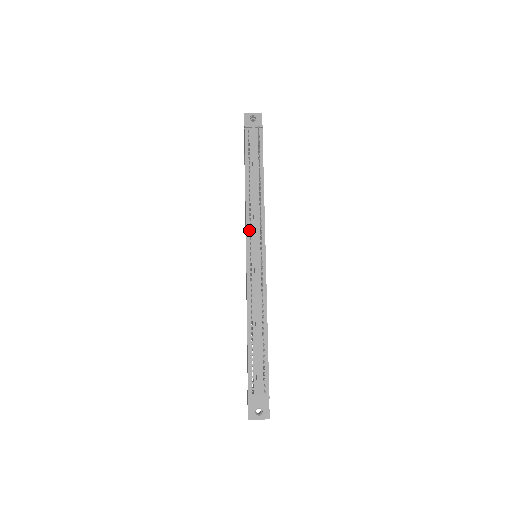
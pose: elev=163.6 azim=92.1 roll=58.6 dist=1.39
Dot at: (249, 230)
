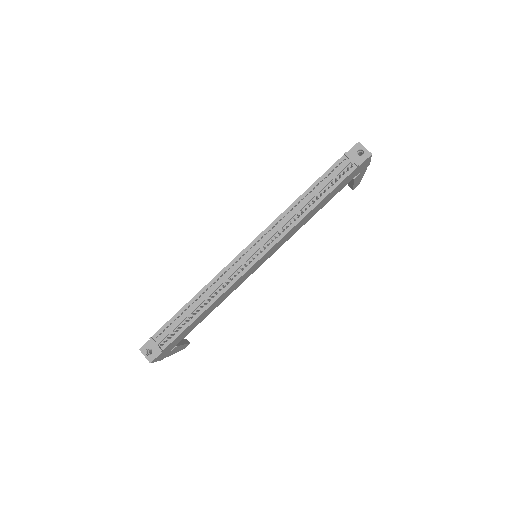
Dot at: (264, 234)
